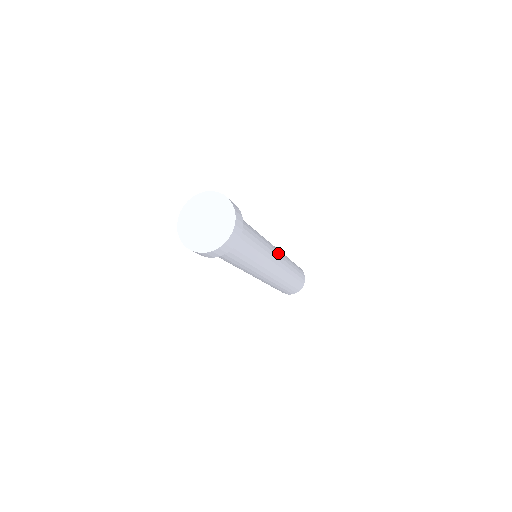
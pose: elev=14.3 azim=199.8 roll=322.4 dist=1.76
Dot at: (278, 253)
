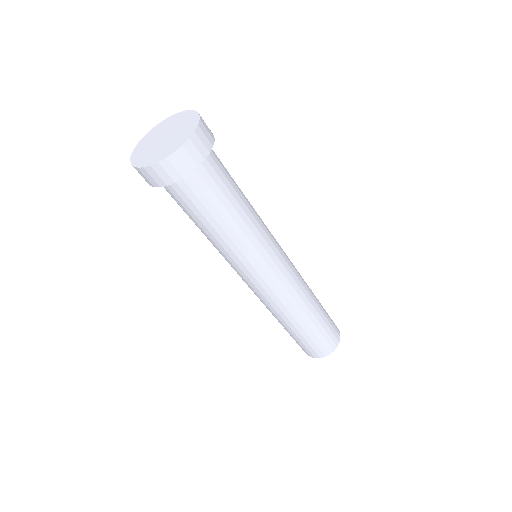
Dot at: occluded
